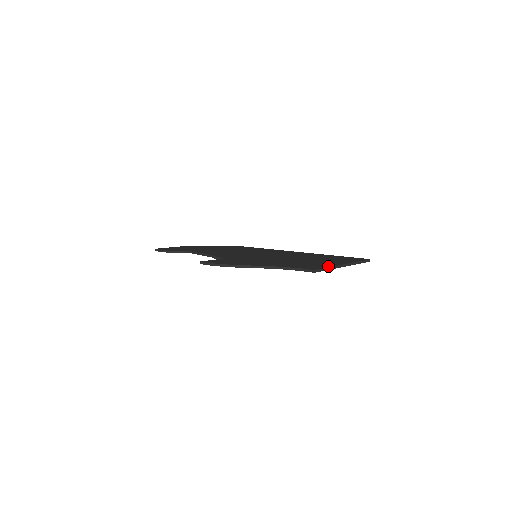
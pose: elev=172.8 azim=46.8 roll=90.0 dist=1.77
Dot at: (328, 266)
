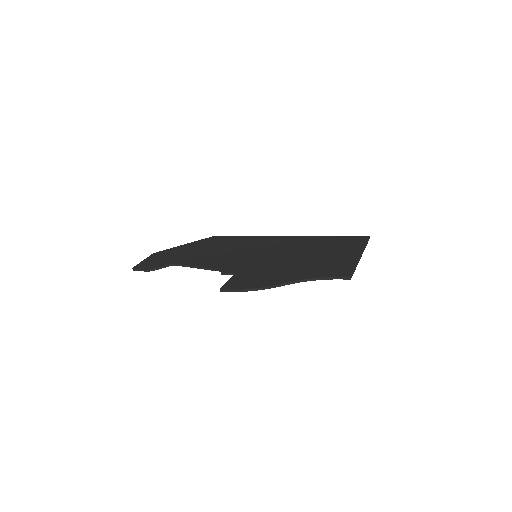
Dot at: (353, 264)
